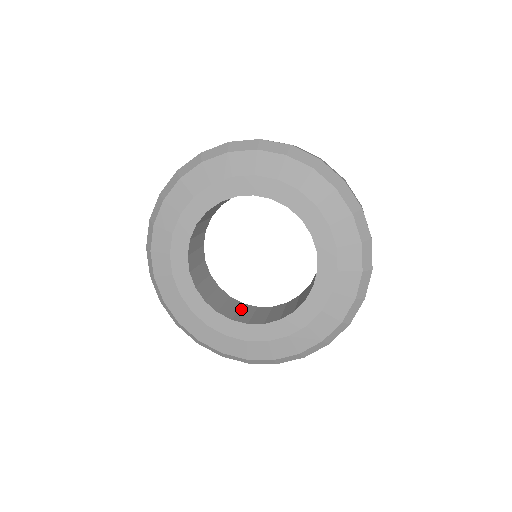
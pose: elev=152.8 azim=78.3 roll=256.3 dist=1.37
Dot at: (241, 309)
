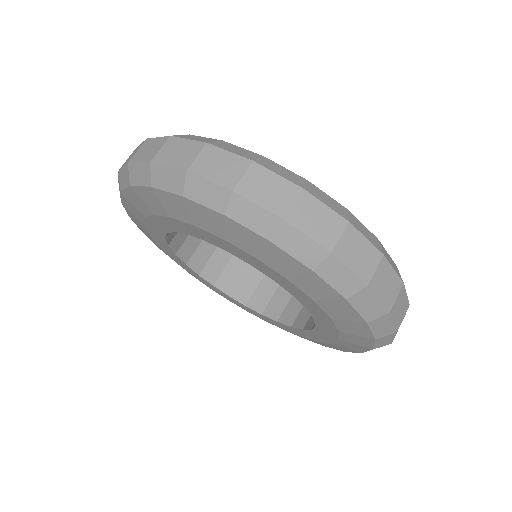
Dot at: (250, 267)
